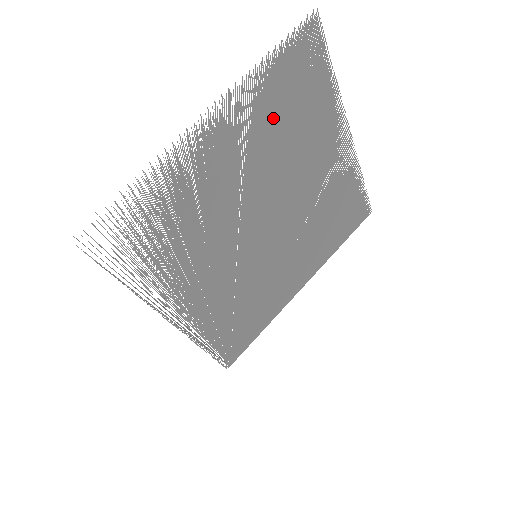
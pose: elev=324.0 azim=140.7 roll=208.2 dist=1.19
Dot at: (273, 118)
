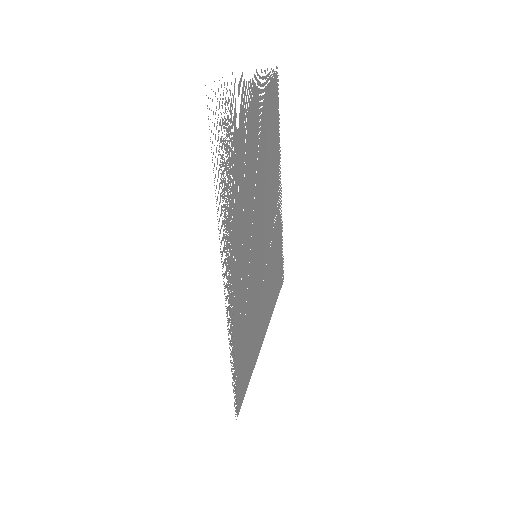
Dot at: (267, 122)
